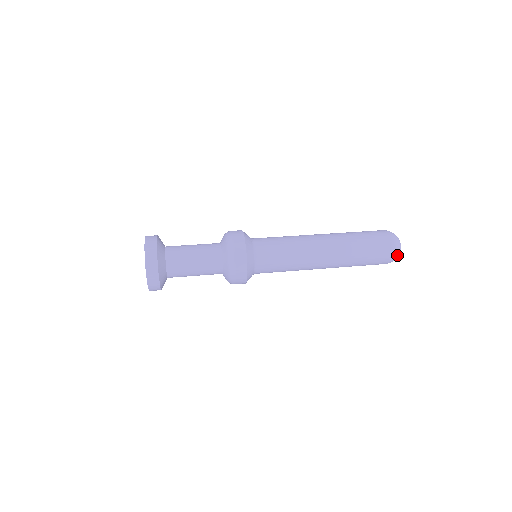
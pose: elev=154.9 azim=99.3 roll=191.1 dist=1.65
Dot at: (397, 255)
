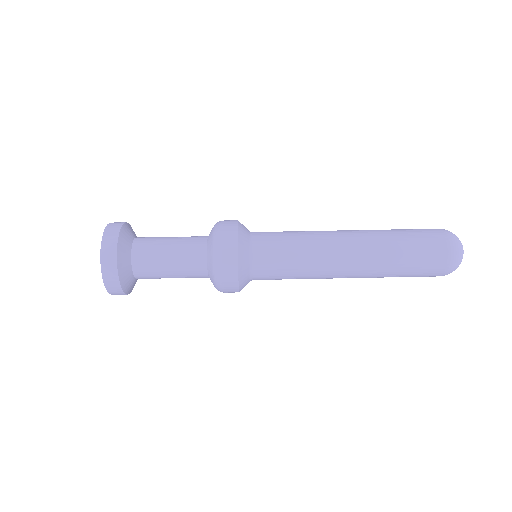
Dot at: (457, 264)
